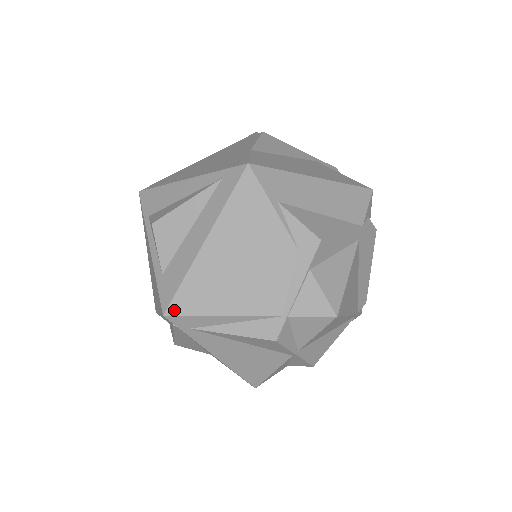
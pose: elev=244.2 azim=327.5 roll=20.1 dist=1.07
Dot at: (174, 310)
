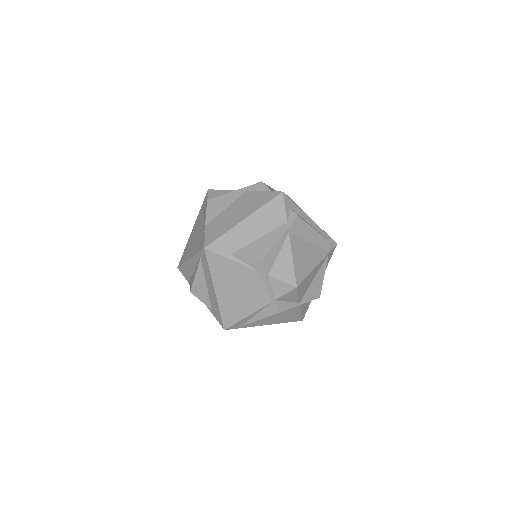
Dot at: (227, 325)
